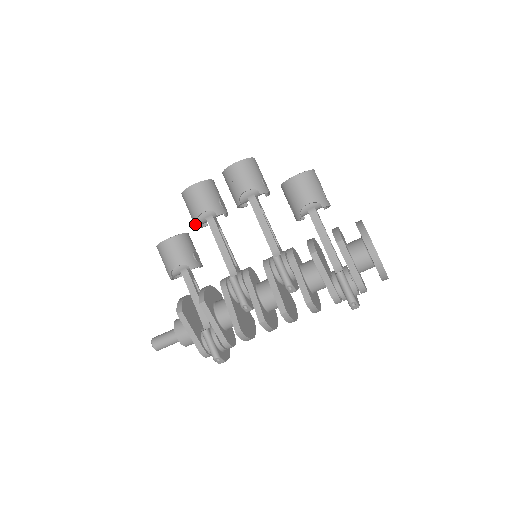
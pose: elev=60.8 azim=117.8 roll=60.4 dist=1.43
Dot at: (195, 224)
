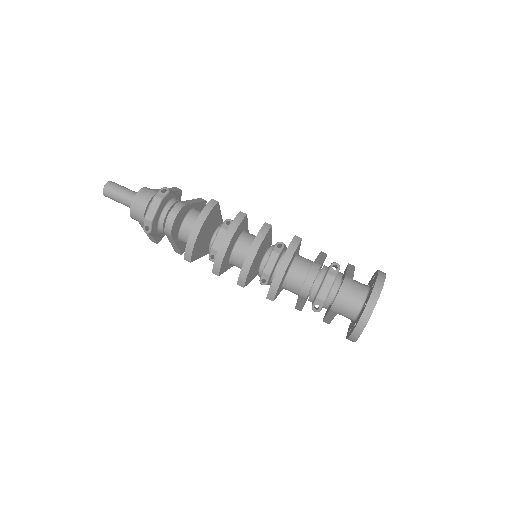
Dot at: occluded
